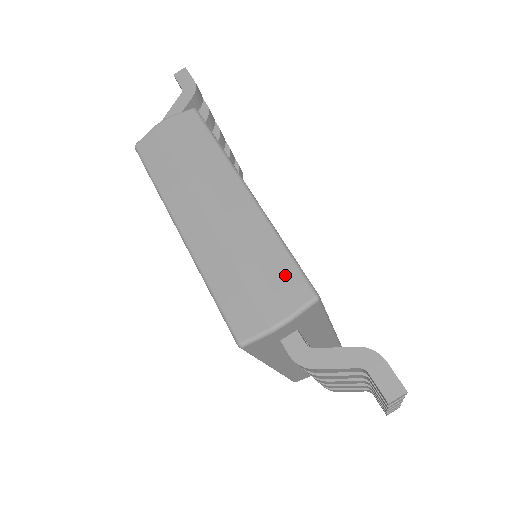
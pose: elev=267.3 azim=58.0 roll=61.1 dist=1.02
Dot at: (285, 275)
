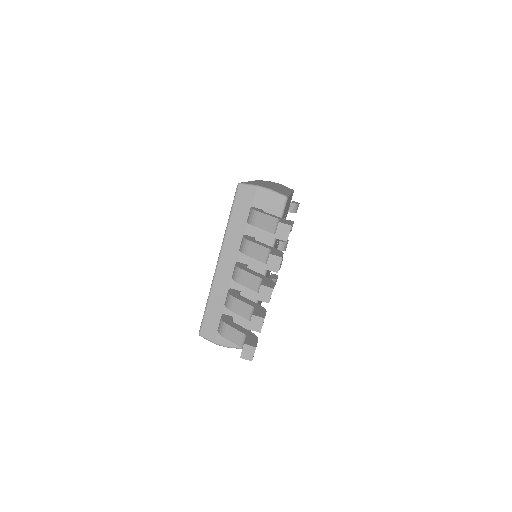
Dot at: (281, 192)
